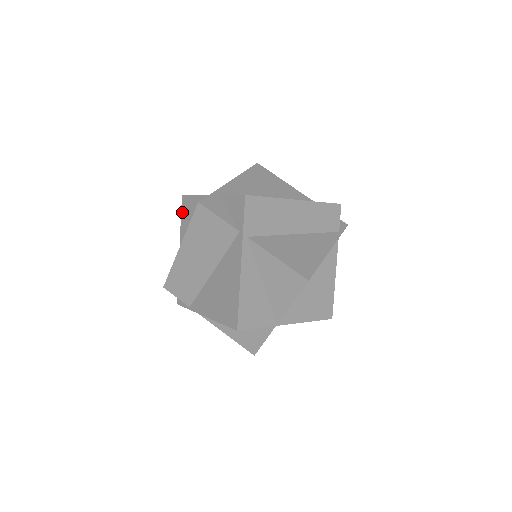
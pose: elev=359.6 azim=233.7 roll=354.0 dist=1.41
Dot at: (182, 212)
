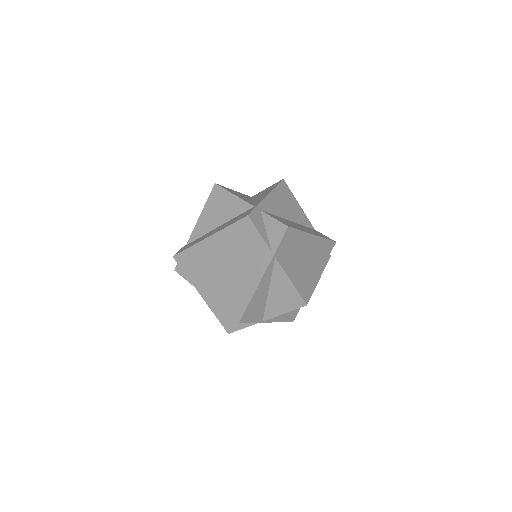
Dot at: (210, 198)
